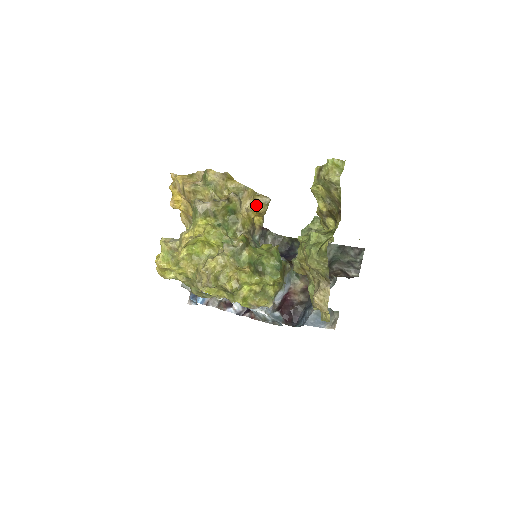
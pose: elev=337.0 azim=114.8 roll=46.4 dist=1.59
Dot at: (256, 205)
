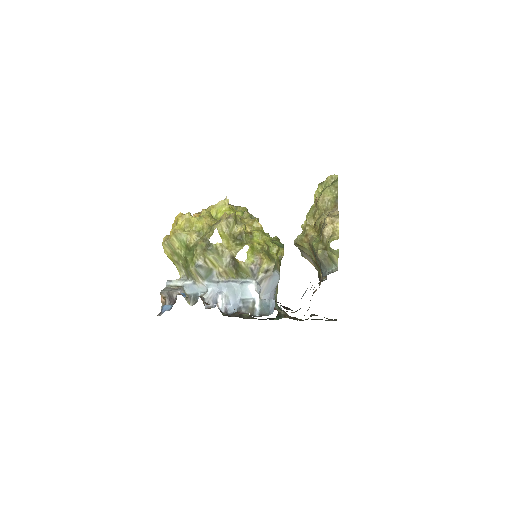
Dot at: occluded
